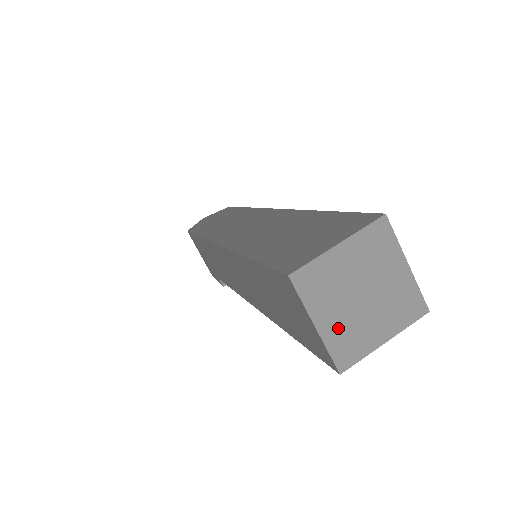
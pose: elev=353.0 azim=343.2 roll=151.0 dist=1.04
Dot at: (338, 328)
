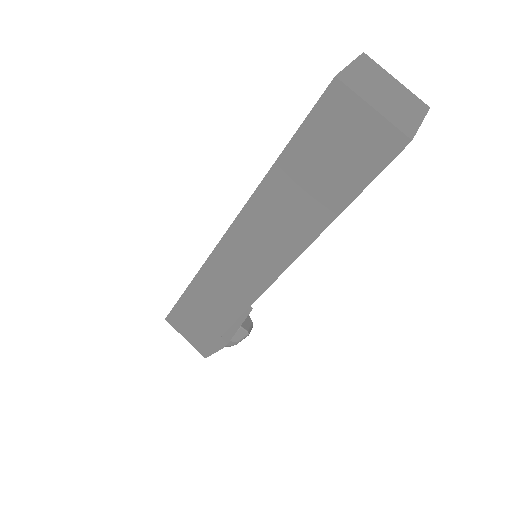
Dot at: (388, 111)
